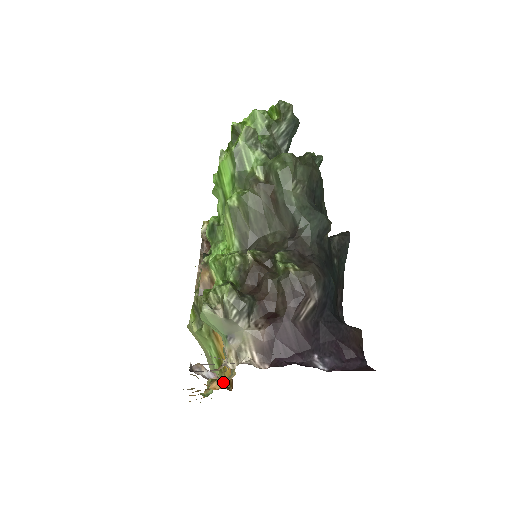
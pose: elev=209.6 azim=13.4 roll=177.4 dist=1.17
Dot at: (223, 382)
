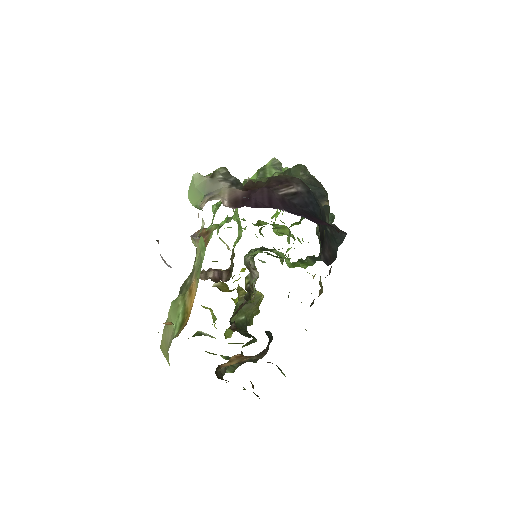
Dot at: occluded
